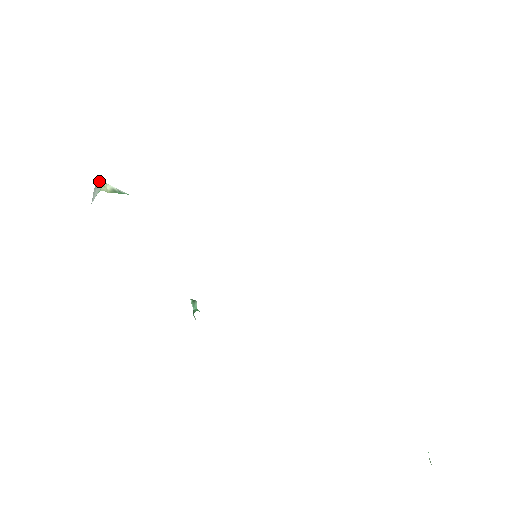
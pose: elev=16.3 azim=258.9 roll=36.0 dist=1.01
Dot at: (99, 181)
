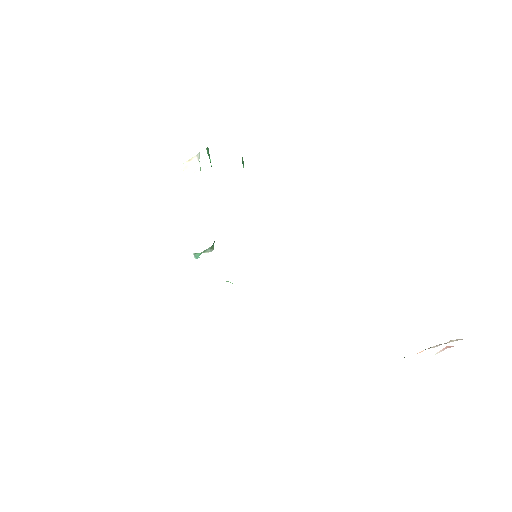
Dot at: occluded
